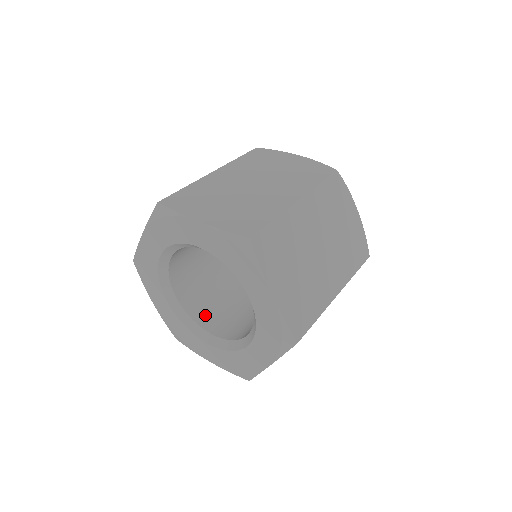
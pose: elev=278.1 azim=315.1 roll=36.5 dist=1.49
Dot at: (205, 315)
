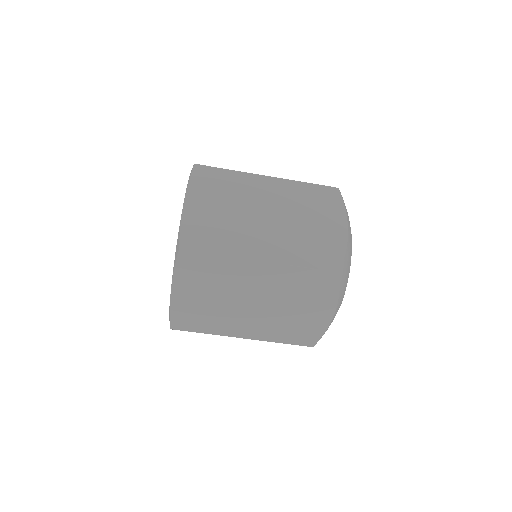
Dot at: occluded
